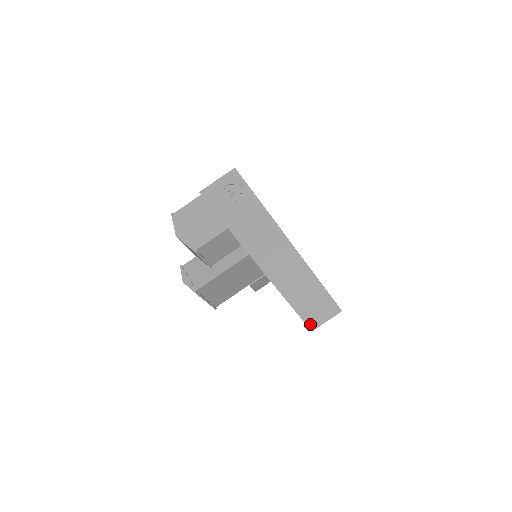
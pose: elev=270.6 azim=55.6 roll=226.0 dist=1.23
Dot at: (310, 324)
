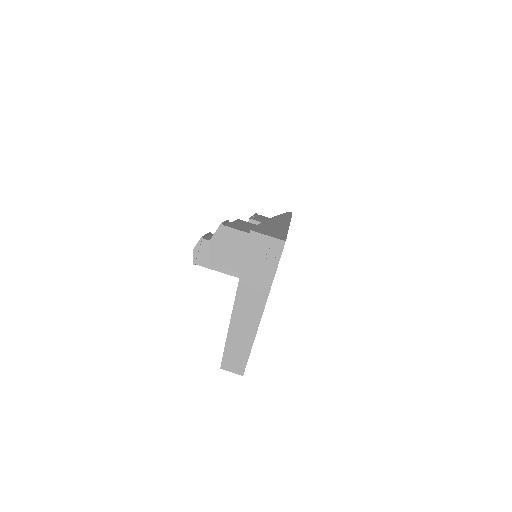
Dot at: (223, 365)
